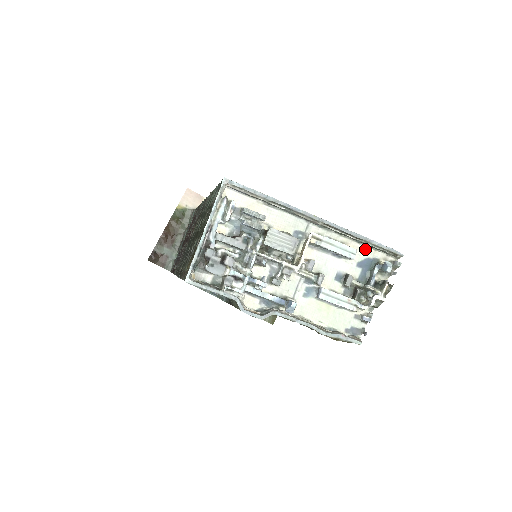
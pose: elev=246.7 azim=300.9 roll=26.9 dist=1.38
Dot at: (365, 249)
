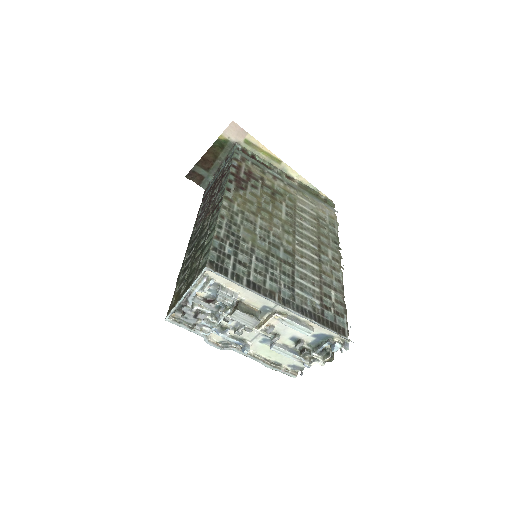
Dot at: occluded
